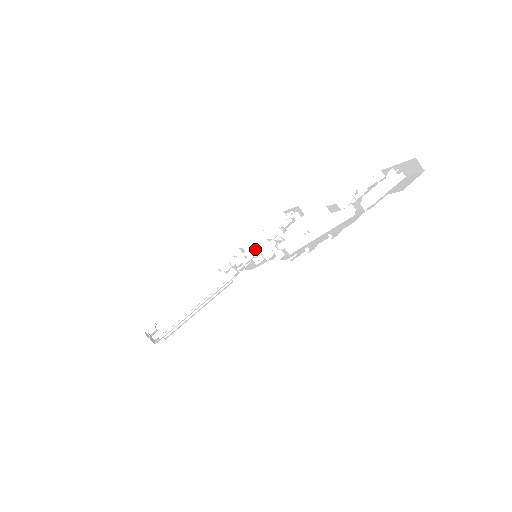
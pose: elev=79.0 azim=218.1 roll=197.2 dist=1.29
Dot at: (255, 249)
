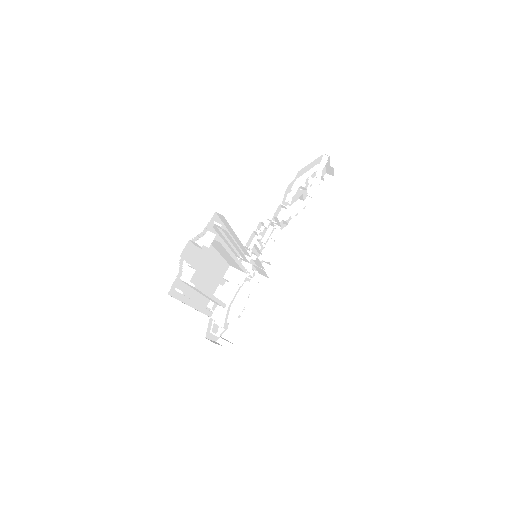
Dot at: occluded
